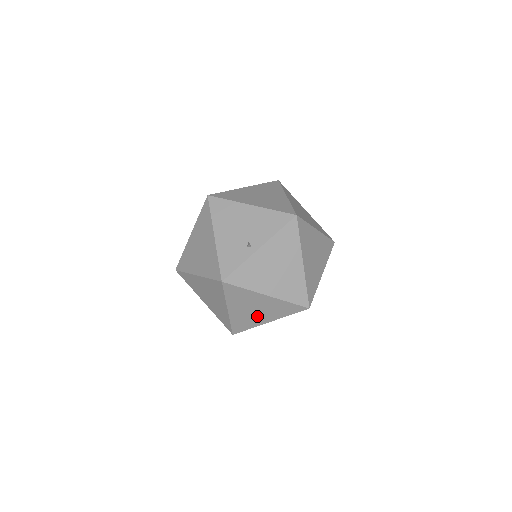
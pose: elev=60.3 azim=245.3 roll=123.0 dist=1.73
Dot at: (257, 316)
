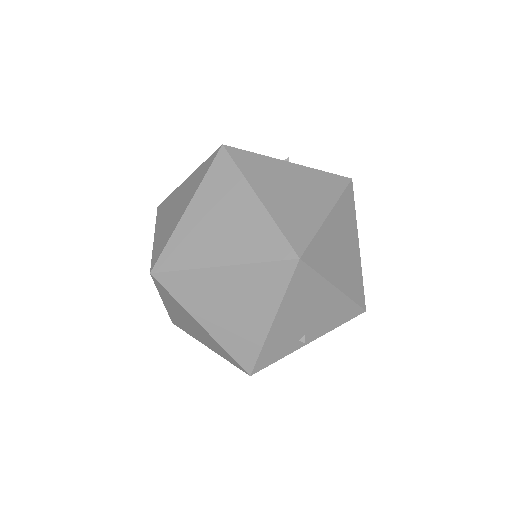
Dot at: occluded
